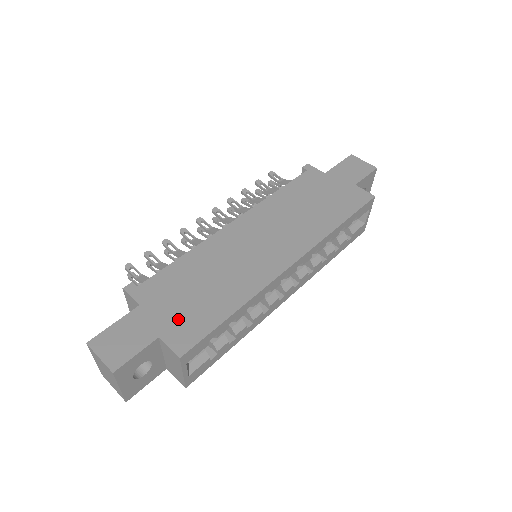
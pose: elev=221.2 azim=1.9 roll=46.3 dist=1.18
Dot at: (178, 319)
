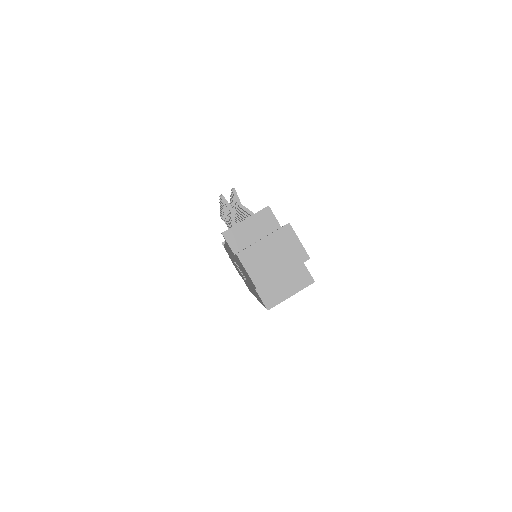
Dot at: occluded
